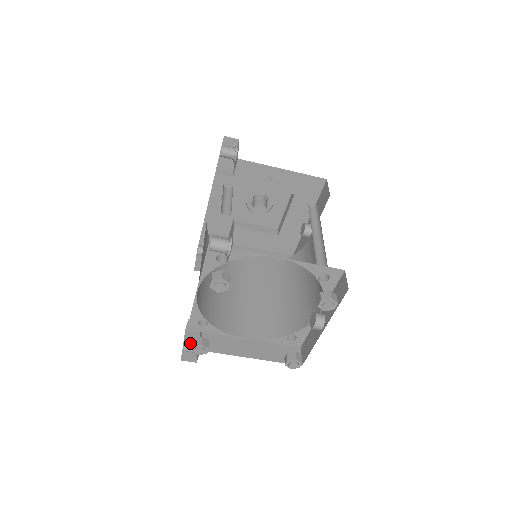
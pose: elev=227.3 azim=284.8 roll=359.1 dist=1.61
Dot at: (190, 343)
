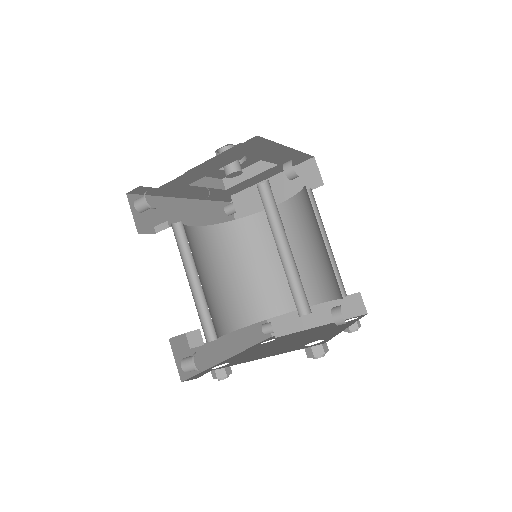
Dot at: (266, 330)
